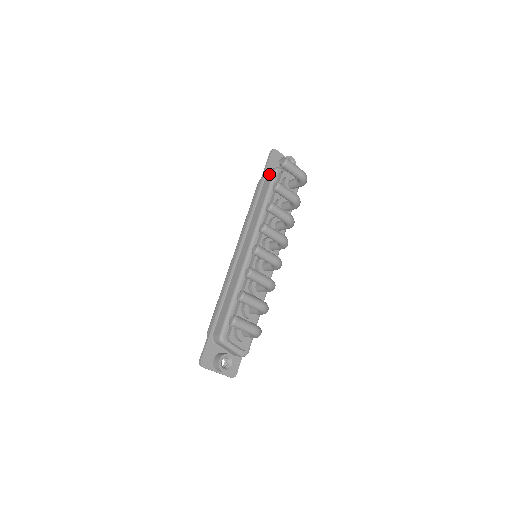
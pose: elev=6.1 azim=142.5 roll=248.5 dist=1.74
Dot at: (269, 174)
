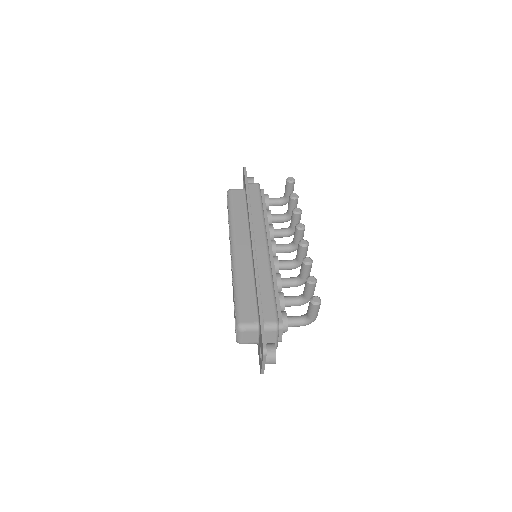
Dot at: (253, 186)
